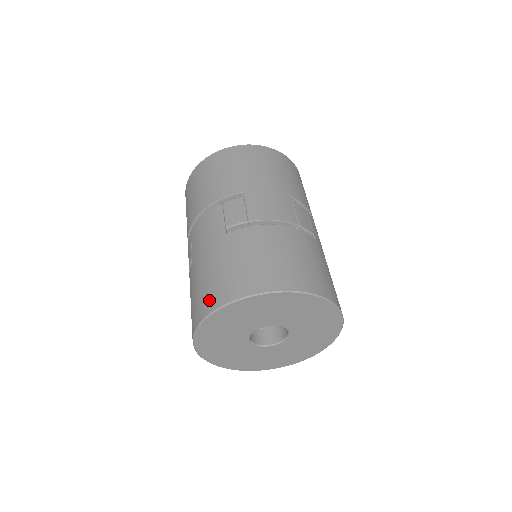
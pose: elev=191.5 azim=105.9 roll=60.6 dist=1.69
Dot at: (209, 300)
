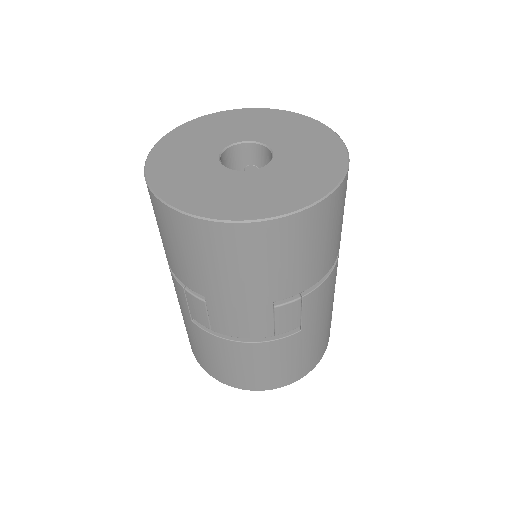
Dot at: occluded
